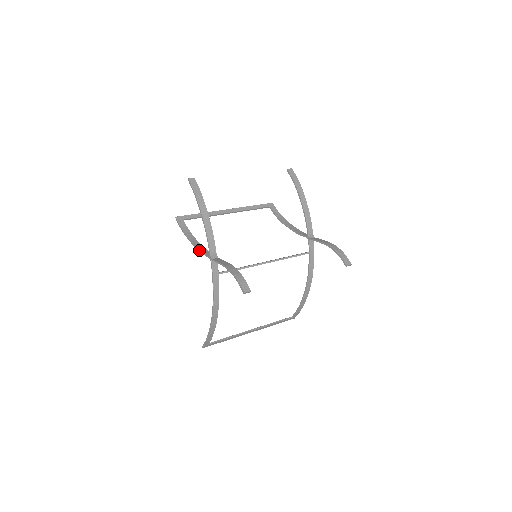
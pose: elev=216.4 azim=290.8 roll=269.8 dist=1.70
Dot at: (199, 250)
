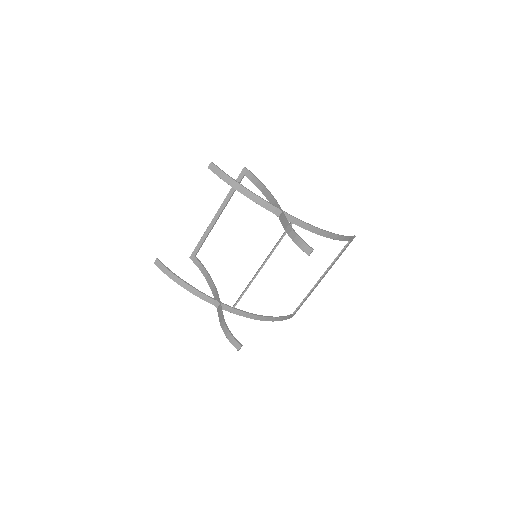
Dot at: (212, 292)
